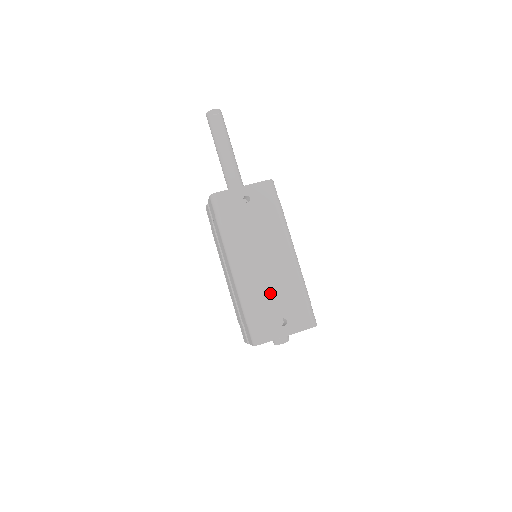
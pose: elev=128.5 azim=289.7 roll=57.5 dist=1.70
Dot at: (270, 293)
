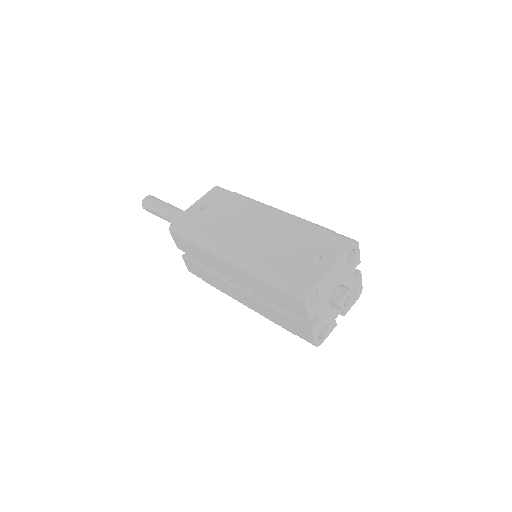
Dot at: (281, 248)
